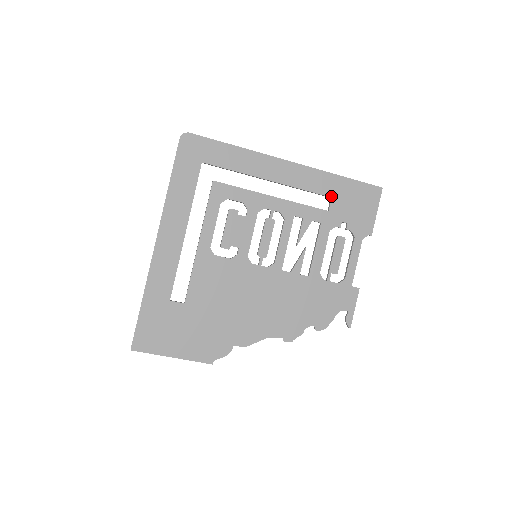
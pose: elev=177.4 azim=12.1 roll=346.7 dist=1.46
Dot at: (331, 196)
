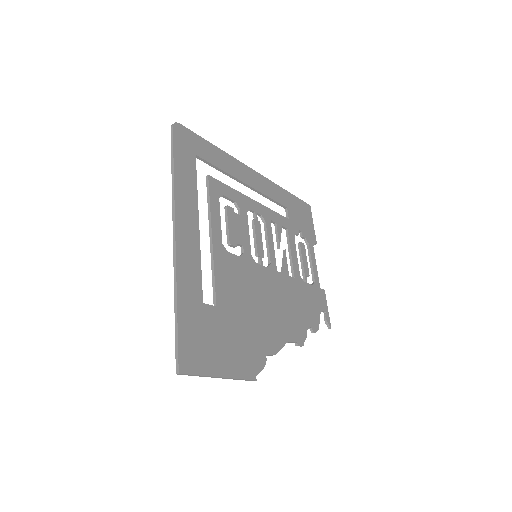
Dot at: (286, 206)
